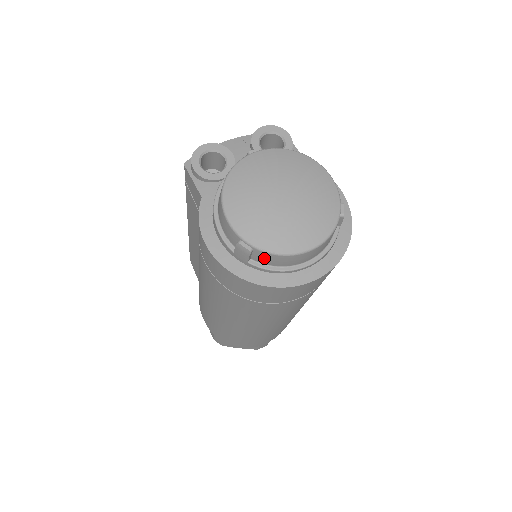
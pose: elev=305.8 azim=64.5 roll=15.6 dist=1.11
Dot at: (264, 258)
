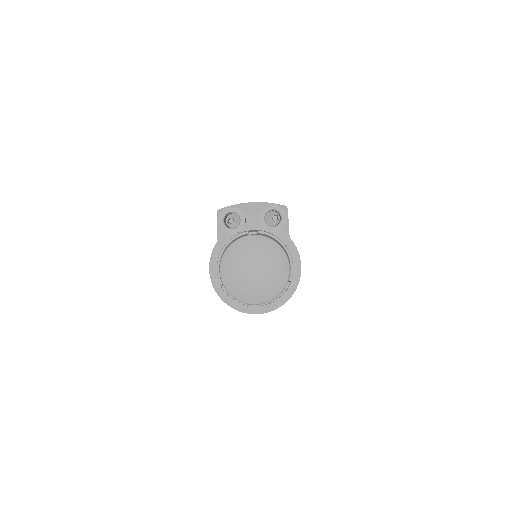
Dot at: occluded
